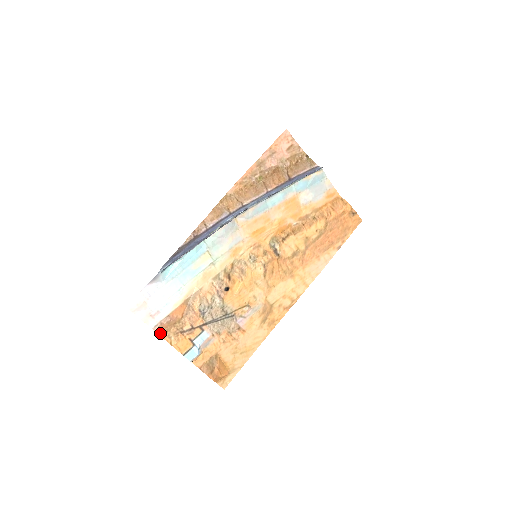
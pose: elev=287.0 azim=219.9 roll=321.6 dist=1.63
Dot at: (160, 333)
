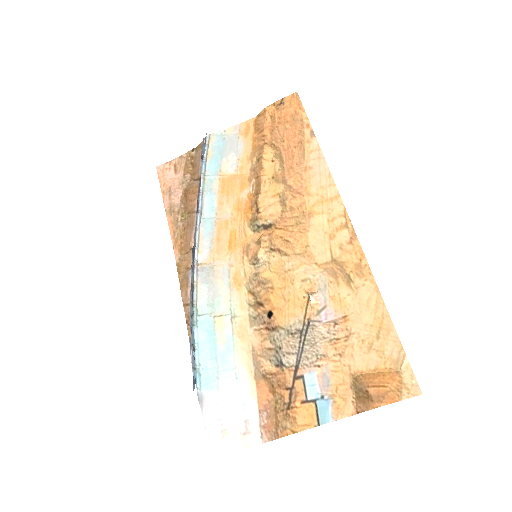
Dot at: (275, 437)
